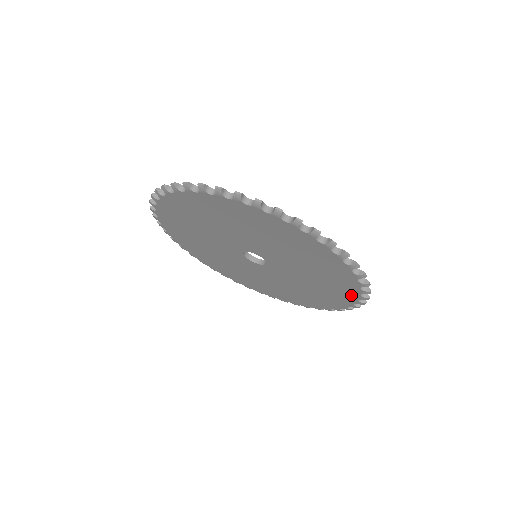
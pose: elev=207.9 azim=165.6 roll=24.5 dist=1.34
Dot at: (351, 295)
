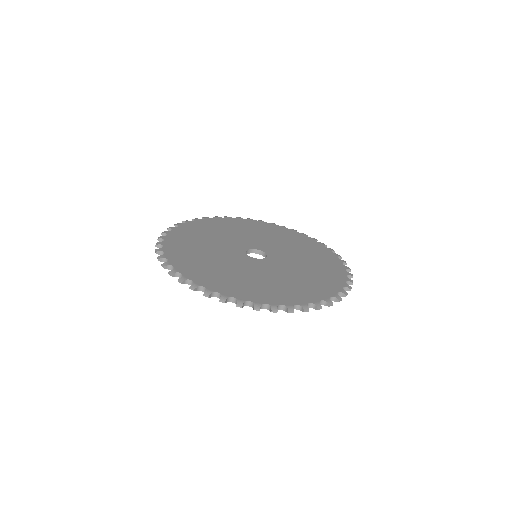
Dot at: occluded
